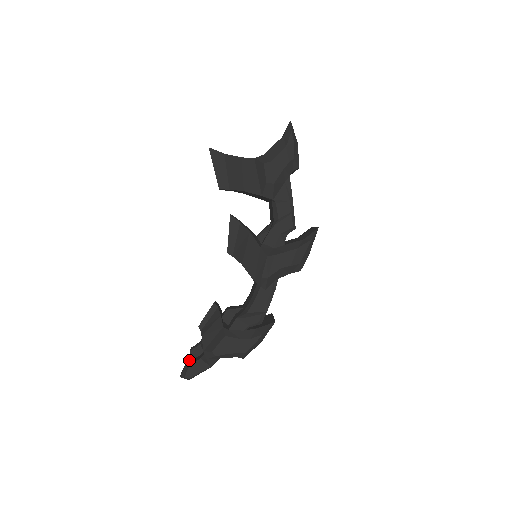
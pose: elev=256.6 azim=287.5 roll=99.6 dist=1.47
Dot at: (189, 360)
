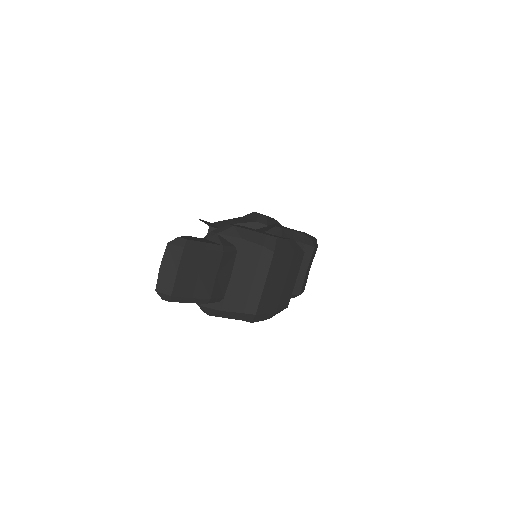
Dot at: occluded
